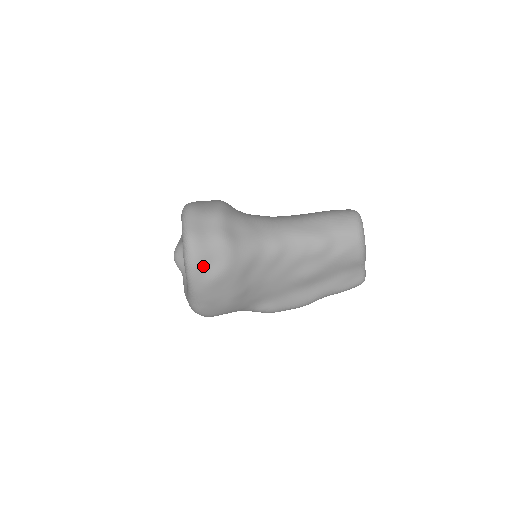
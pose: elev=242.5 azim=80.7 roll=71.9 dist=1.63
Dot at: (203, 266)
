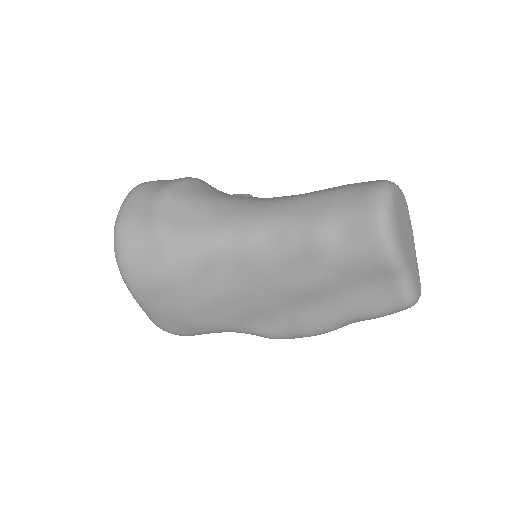
Dot at: (134, 264)
